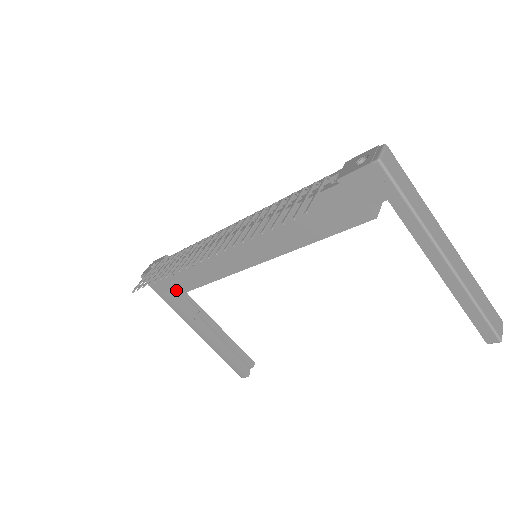
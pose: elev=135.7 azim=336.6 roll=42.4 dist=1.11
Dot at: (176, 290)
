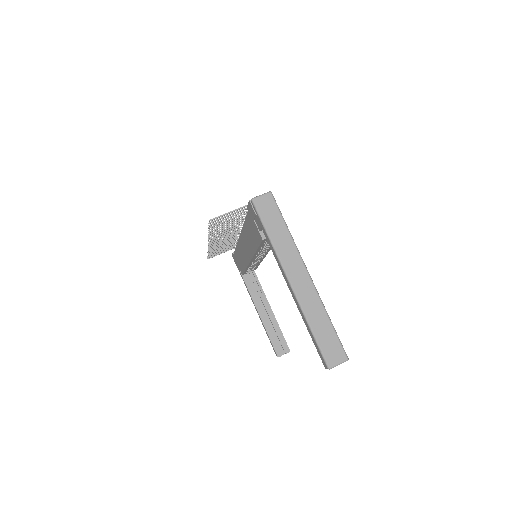
Dot at: (241, 270)
